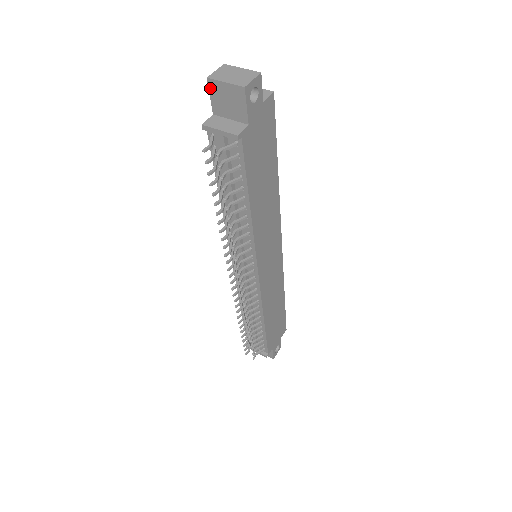
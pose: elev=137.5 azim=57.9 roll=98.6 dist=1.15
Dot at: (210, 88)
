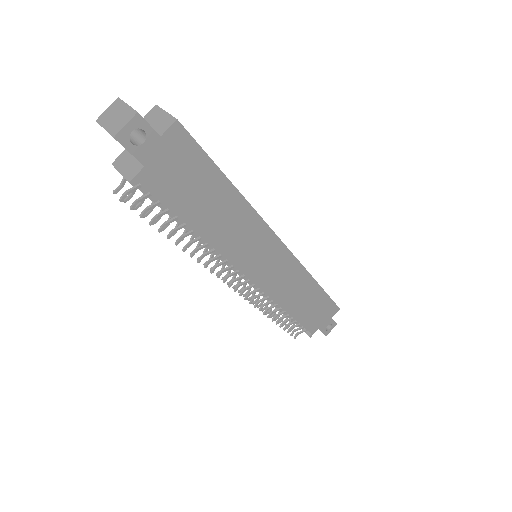
Dot at: occluded
